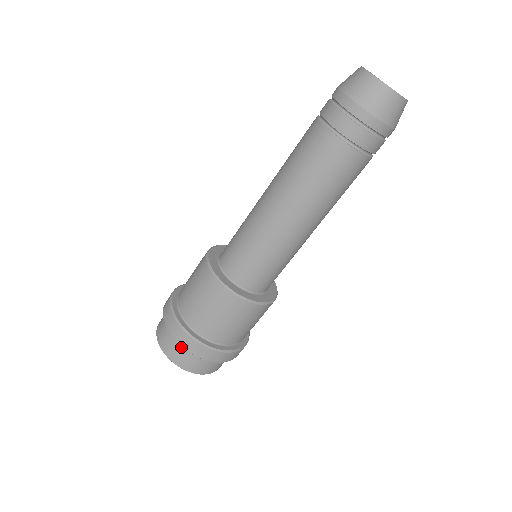
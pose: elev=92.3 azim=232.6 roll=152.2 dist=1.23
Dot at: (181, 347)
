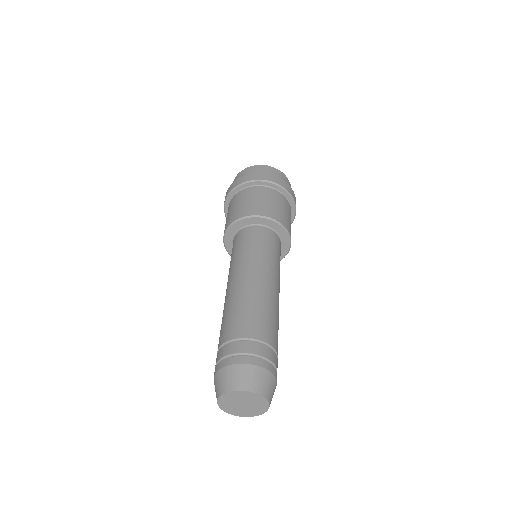
Dot at: occluded
